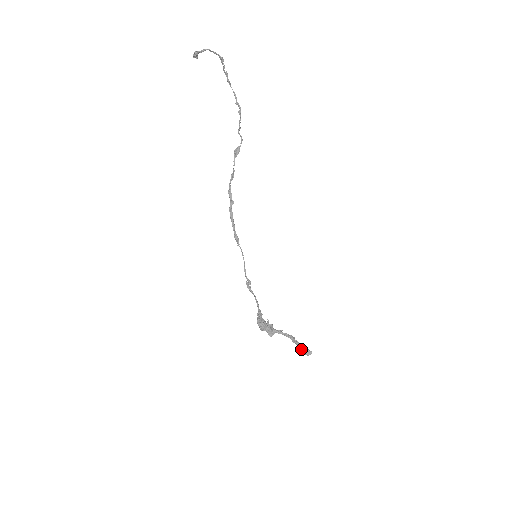
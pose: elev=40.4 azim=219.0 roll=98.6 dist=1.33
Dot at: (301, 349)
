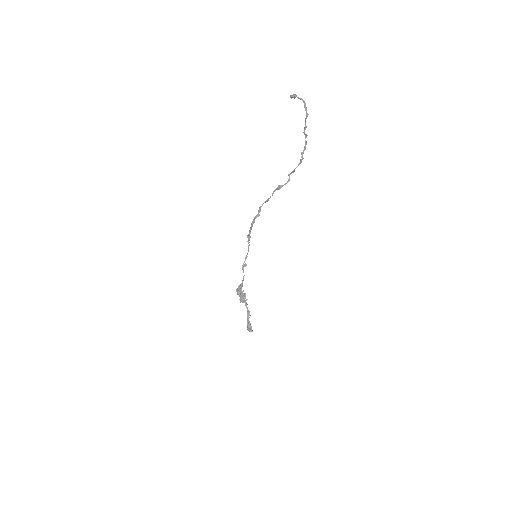
Dot at: (248, 324)
